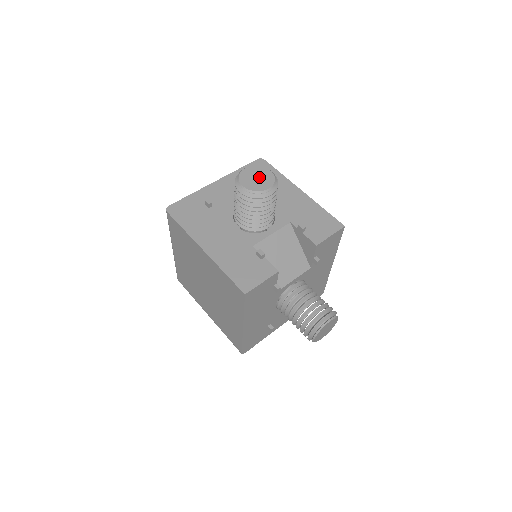
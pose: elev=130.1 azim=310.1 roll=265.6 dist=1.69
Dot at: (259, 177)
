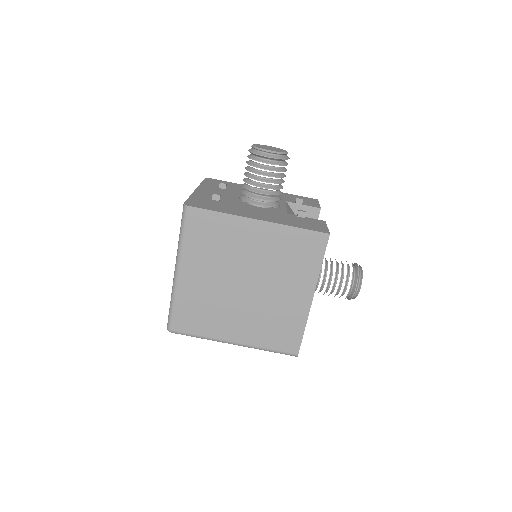
Dot at: (270, 148)
